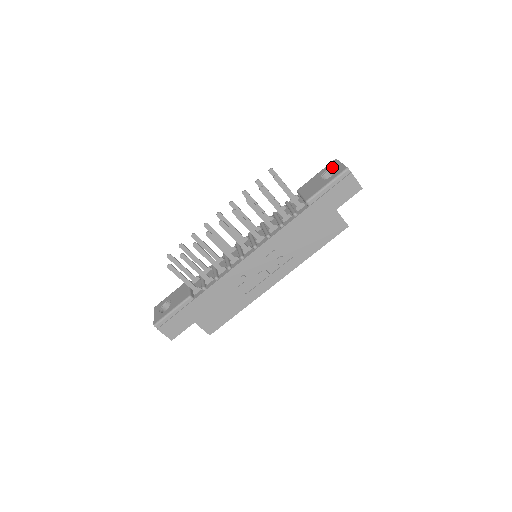
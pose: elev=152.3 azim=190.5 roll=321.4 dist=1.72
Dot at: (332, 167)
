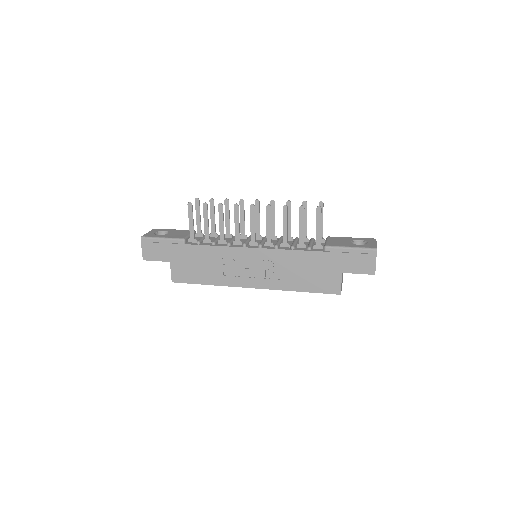
Dot at: (367, 241)
